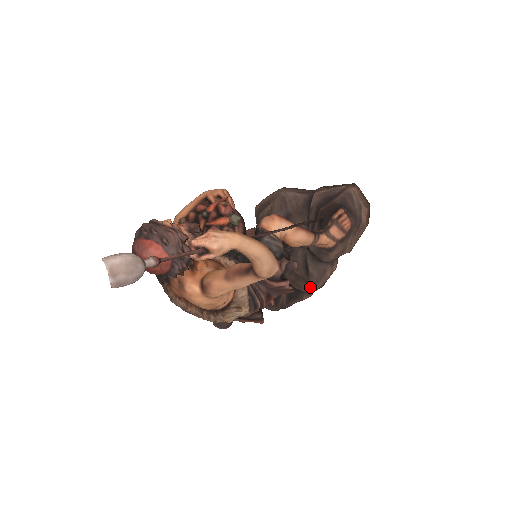
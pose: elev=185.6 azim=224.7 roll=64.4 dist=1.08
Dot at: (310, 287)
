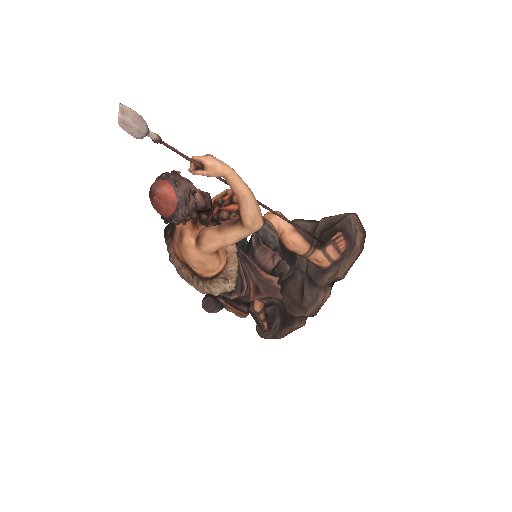
Dot at: (302, 312)
